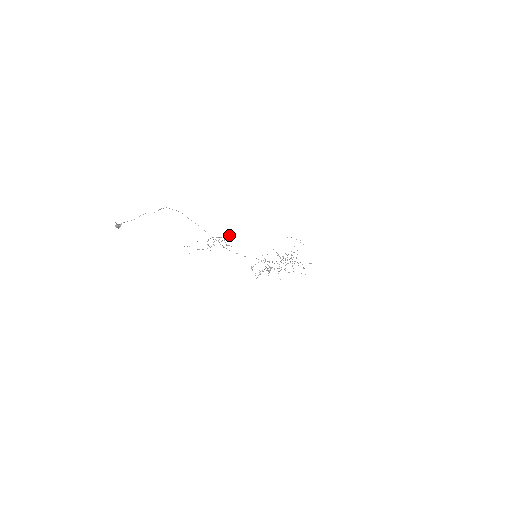
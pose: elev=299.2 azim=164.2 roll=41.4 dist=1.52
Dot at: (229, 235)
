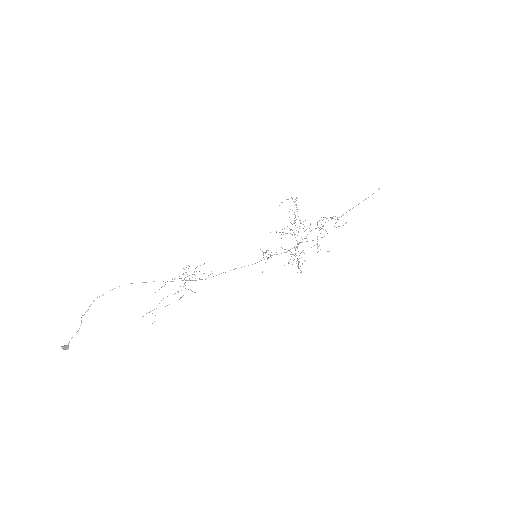
Dot at: occluded
